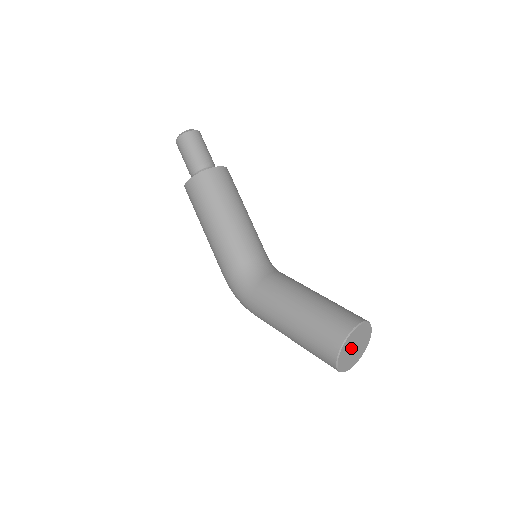
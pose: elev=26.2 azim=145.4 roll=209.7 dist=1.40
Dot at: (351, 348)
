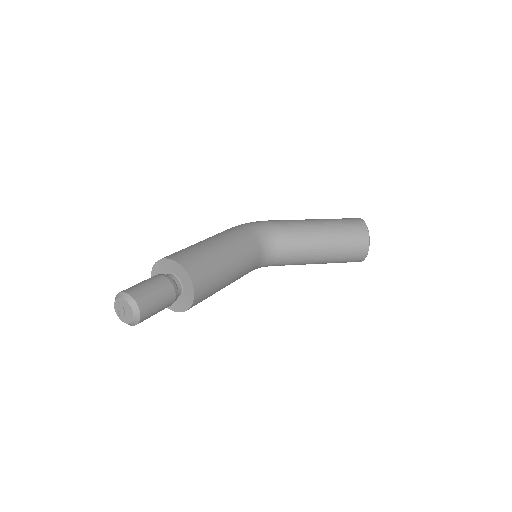
Dot at: occluded
